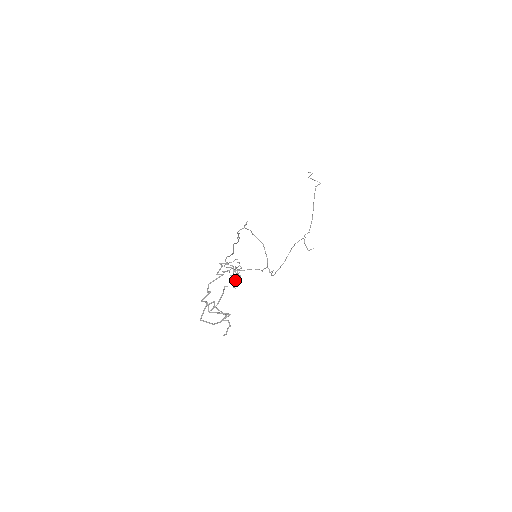
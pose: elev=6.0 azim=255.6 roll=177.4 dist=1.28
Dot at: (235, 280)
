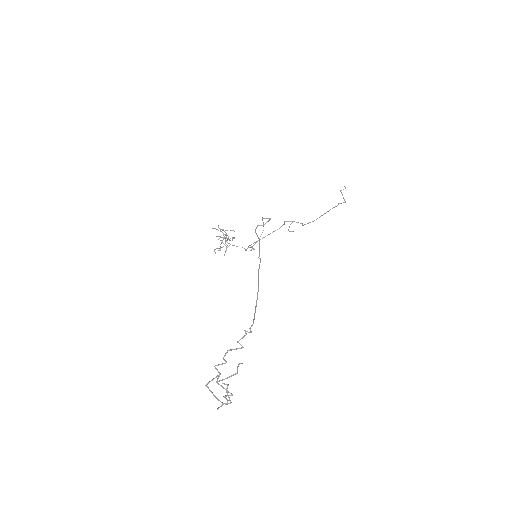
Dot at: occluded
